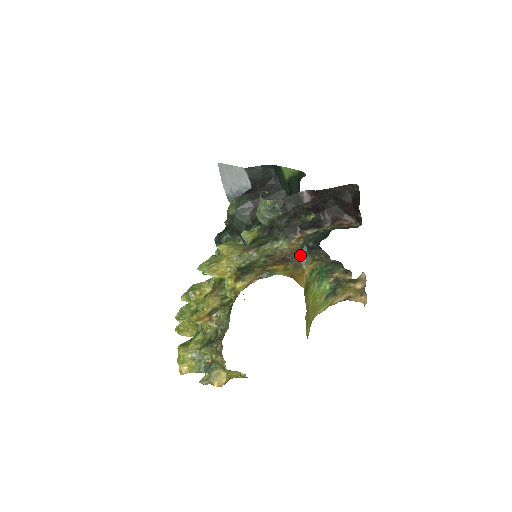
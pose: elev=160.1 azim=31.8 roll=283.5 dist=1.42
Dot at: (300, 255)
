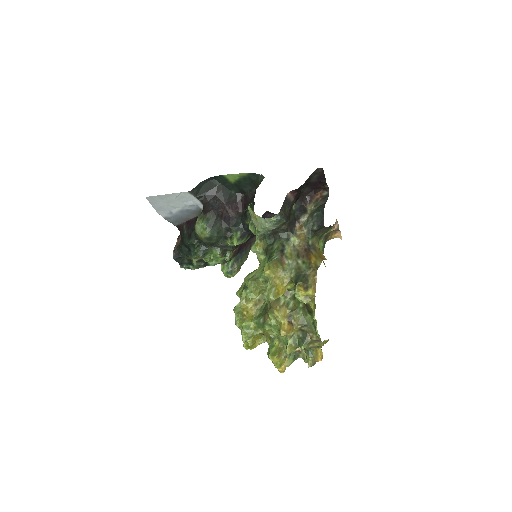
Dot at: (311, 240)
